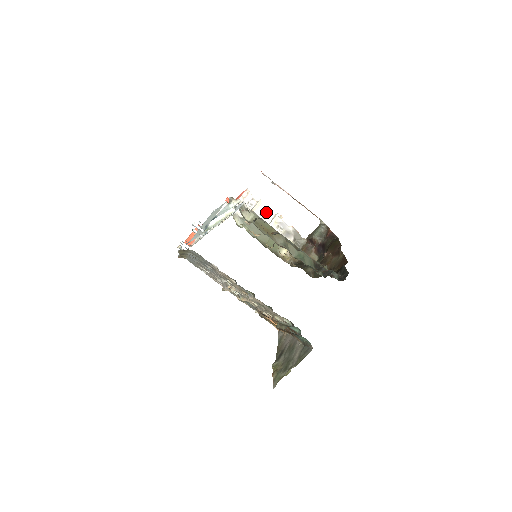
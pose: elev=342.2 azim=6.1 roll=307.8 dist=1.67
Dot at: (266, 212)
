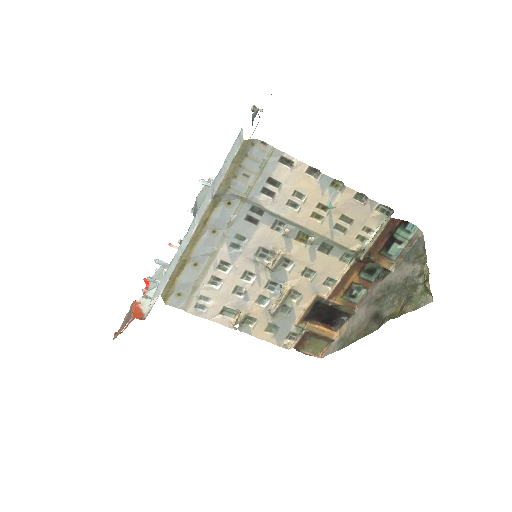
Dot at: occluded
